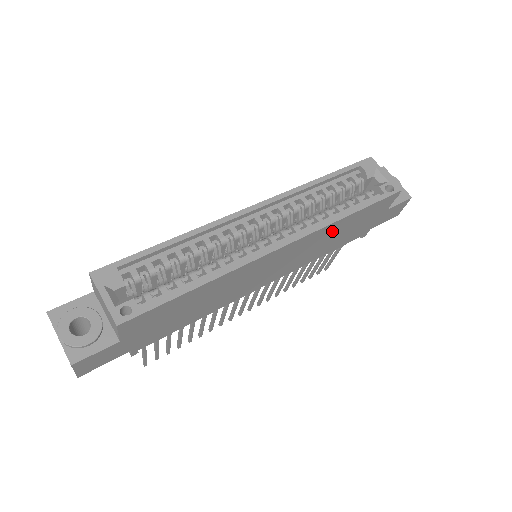
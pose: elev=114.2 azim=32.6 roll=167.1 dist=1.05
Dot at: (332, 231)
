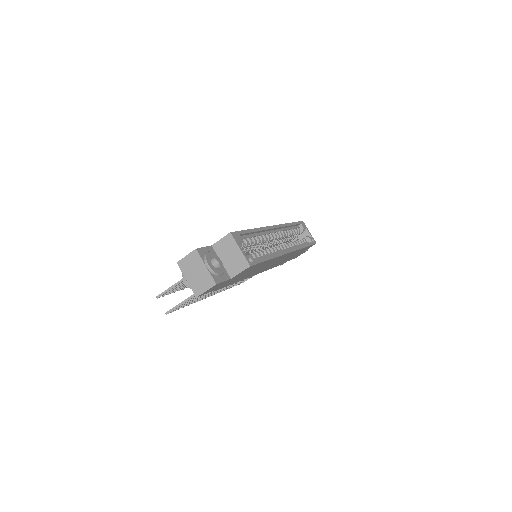
Dot at: (294, 253)
